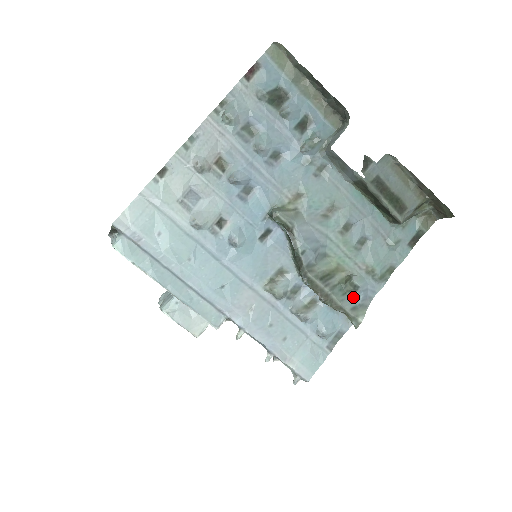
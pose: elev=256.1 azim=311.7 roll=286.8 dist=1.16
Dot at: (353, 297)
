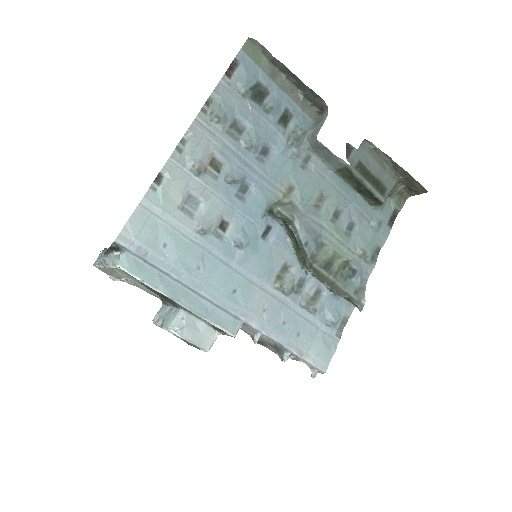
Dot at: (352, 281)
